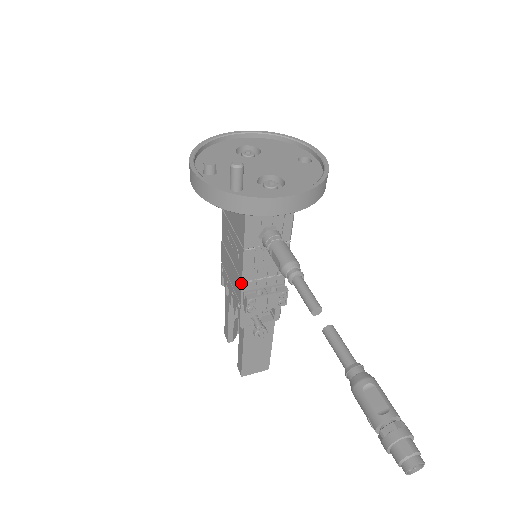
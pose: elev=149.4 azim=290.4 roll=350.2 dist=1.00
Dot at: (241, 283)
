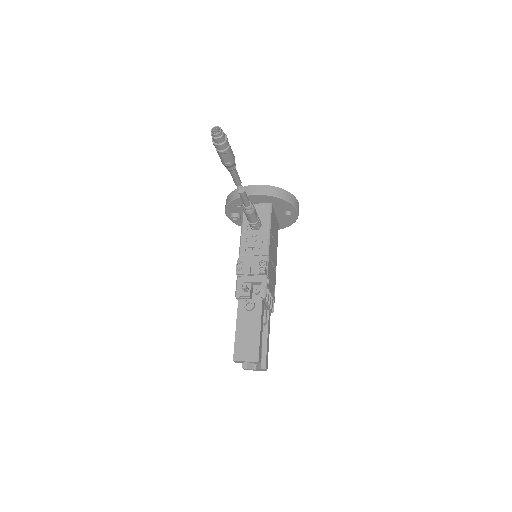
Dot at: (238, 258)
